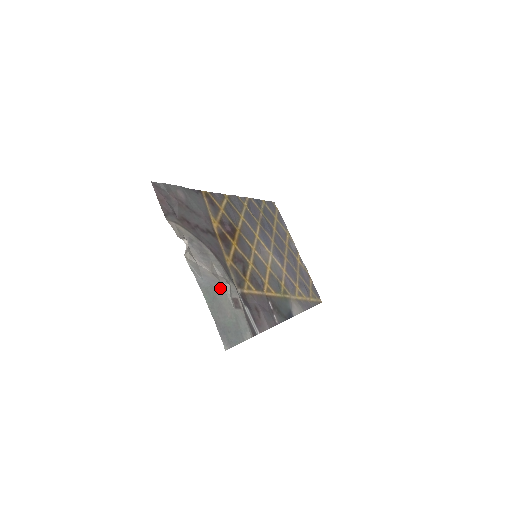
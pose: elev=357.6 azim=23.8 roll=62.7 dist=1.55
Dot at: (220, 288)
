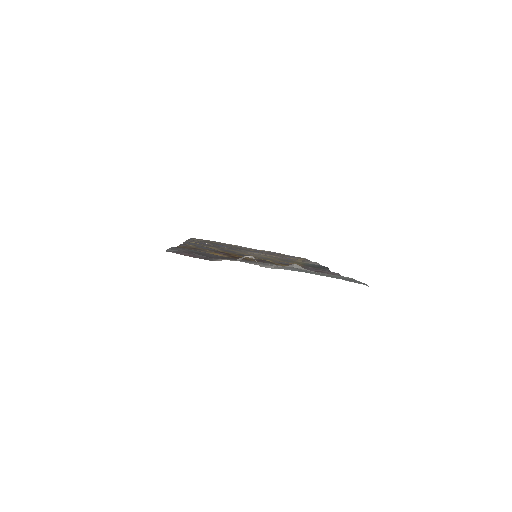
Dot at: occluded
